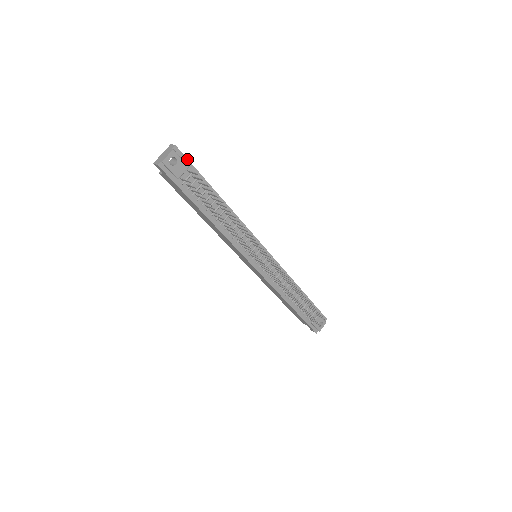
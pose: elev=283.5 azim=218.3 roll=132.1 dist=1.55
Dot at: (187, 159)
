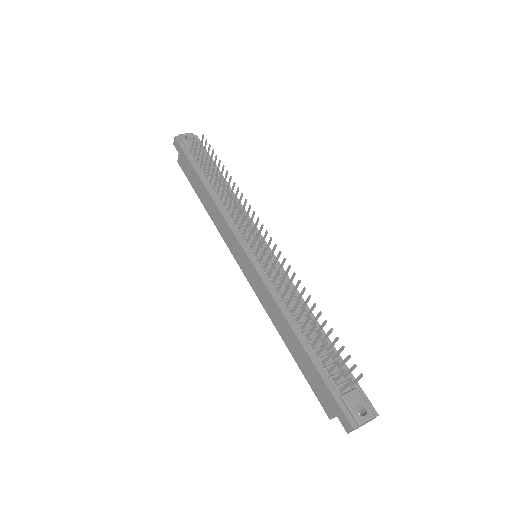
Dot at: occluded
